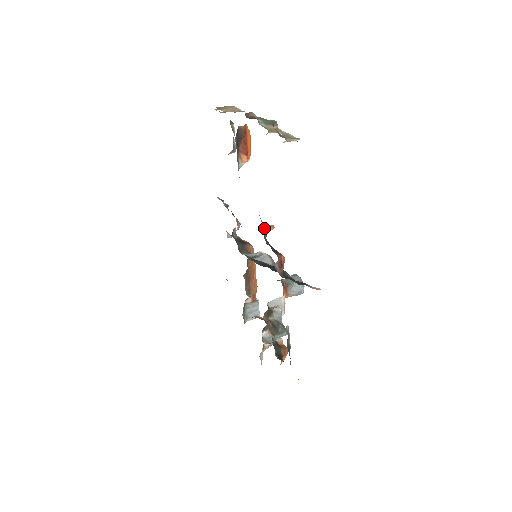
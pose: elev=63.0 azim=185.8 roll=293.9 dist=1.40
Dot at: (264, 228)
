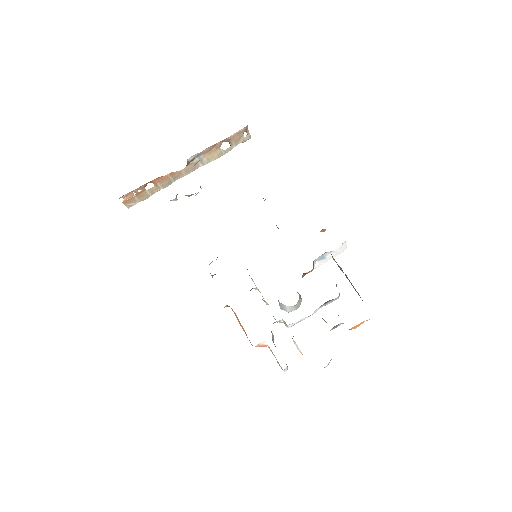
Dot at: occluded
